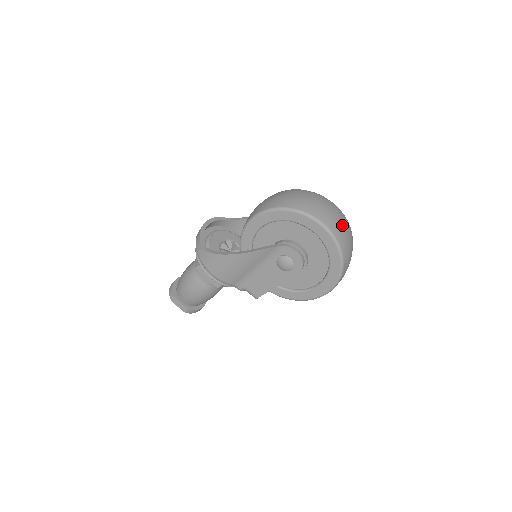
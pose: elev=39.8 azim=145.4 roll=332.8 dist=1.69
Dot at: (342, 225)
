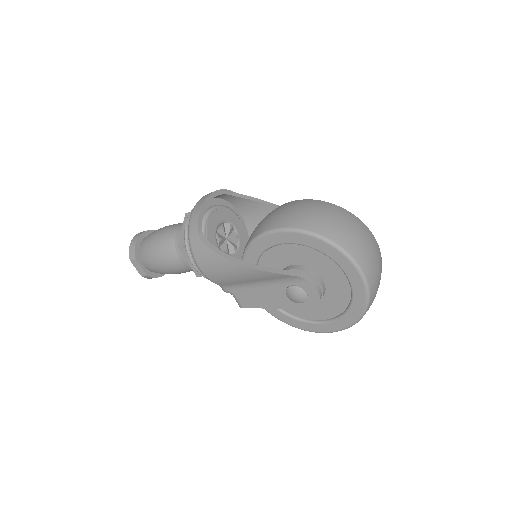
Dot at: (379, 274)
